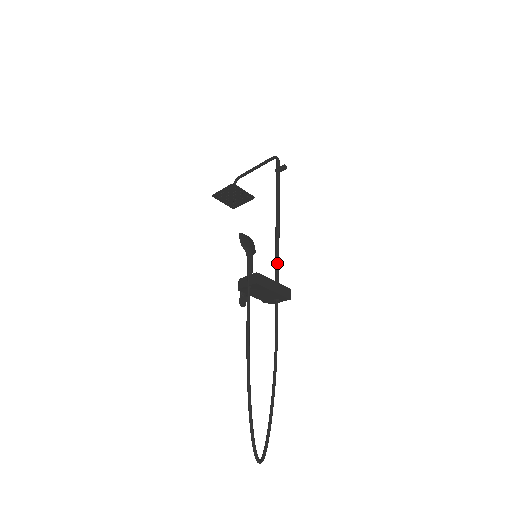
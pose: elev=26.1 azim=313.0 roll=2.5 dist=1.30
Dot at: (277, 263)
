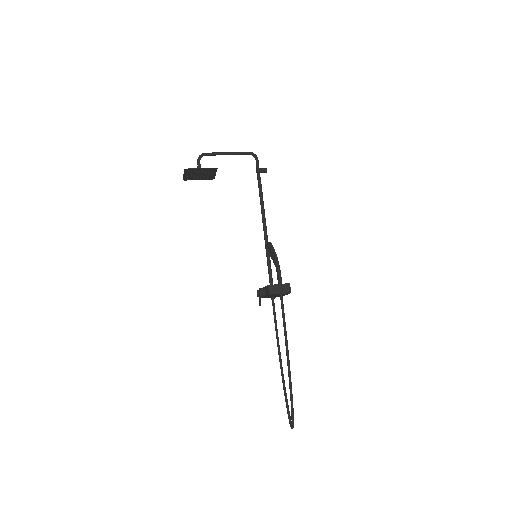
Dot at: occluded
